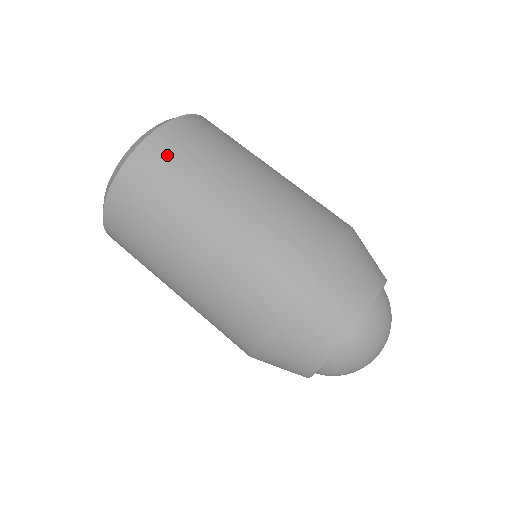
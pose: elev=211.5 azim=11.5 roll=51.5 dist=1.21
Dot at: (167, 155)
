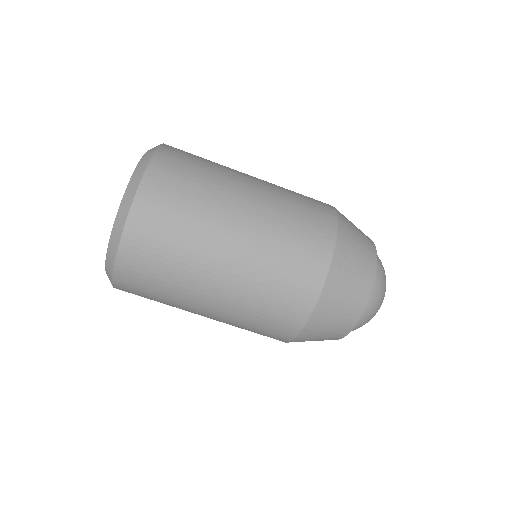
Dot at: (149, 250)
